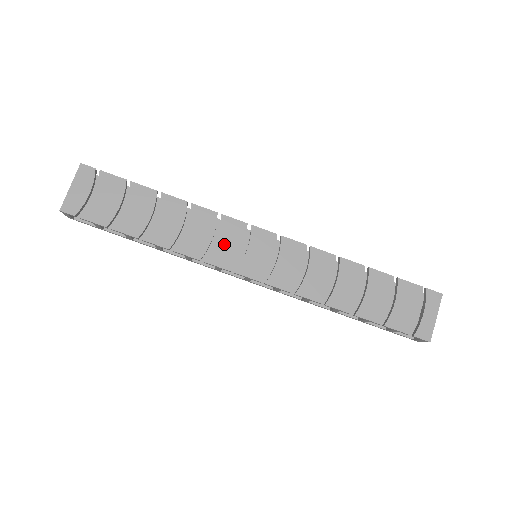
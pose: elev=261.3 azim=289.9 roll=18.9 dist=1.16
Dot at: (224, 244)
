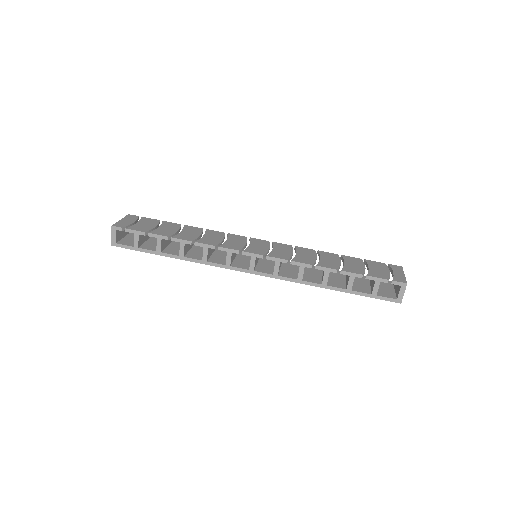
Dot at: (232, 242)
